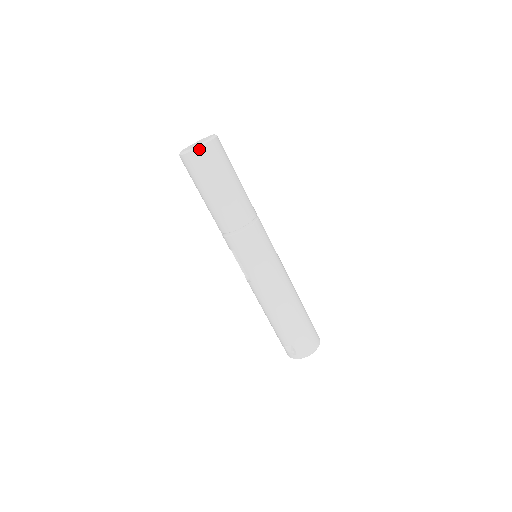
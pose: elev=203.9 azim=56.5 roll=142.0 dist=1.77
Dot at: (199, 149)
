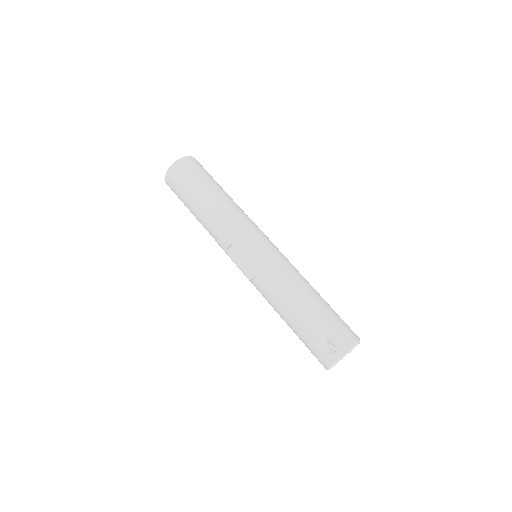
Dot at: (182, 160)
